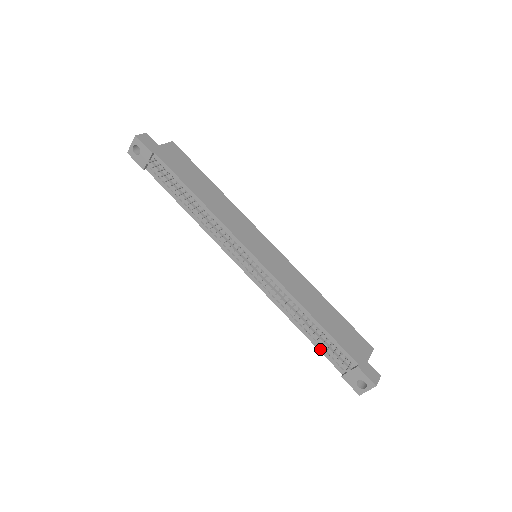
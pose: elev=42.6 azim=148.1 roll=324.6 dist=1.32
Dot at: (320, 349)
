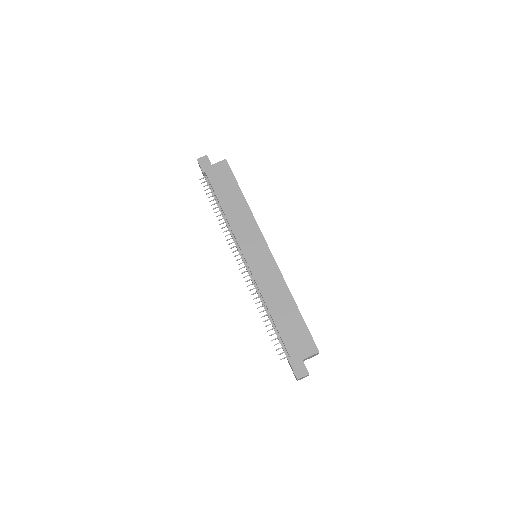
Dot at: occluded
